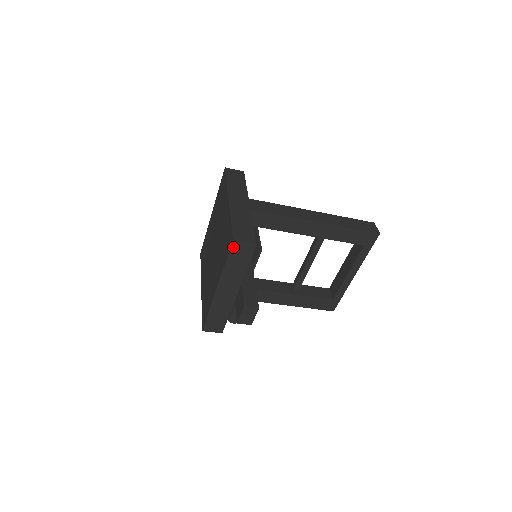
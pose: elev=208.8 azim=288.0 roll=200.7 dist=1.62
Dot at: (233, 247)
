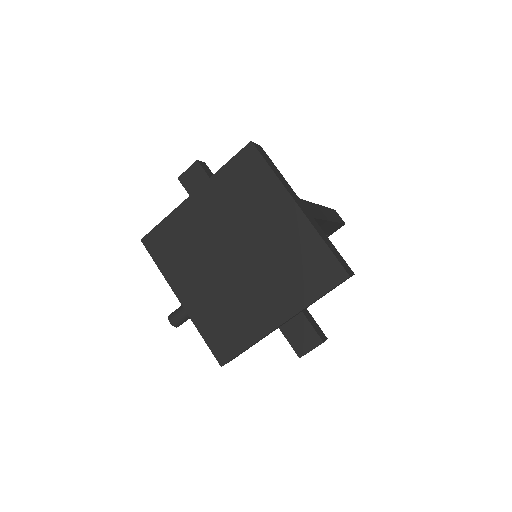
Dot at: (341, 282)
